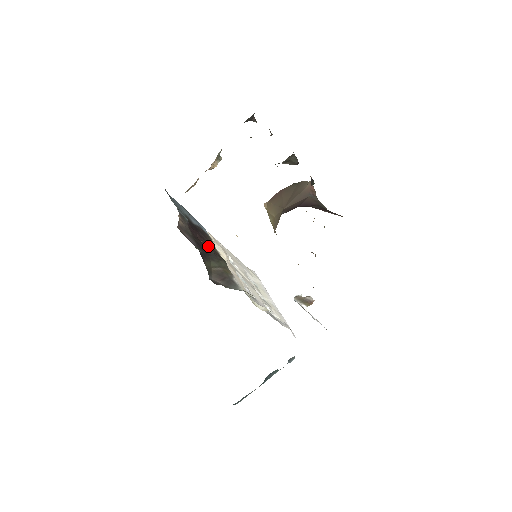
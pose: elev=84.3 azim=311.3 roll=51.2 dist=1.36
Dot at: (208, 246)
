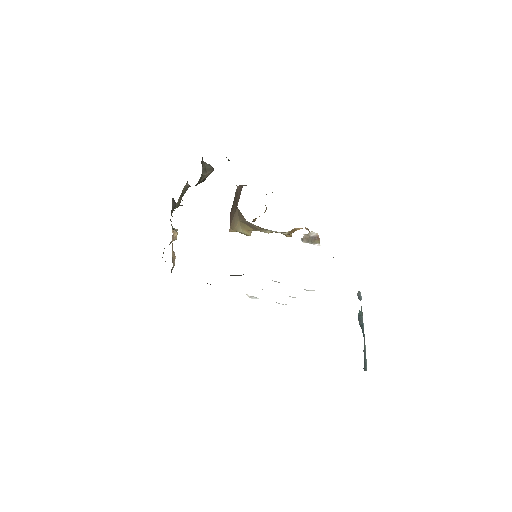
Dot at: occluded
